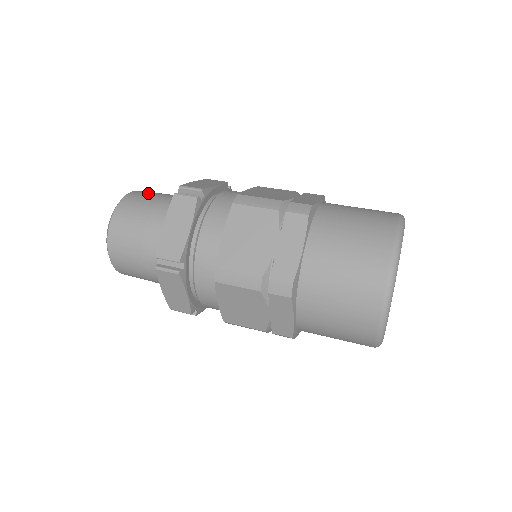
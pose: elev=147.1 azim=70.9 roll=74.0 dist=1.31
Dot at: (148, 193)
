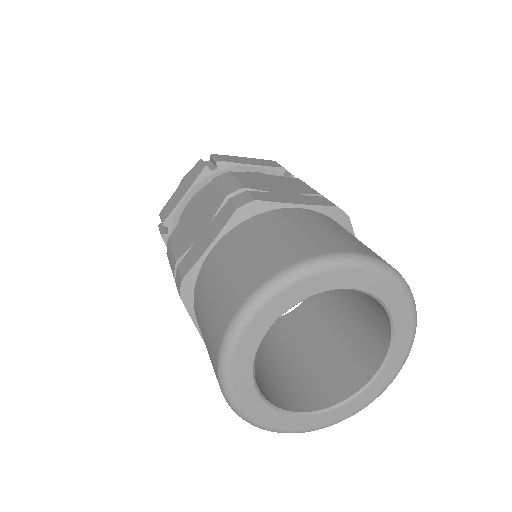
Dot at: occluded
